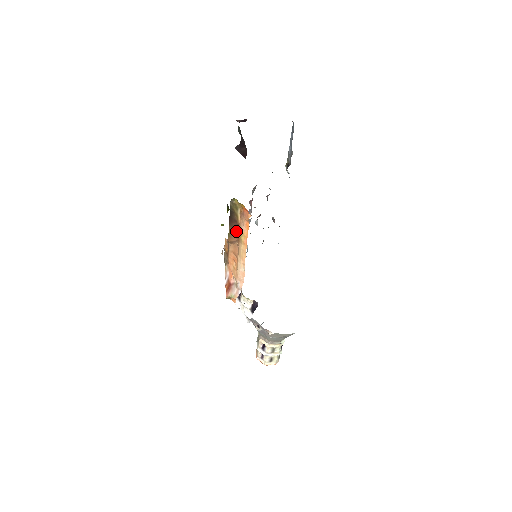
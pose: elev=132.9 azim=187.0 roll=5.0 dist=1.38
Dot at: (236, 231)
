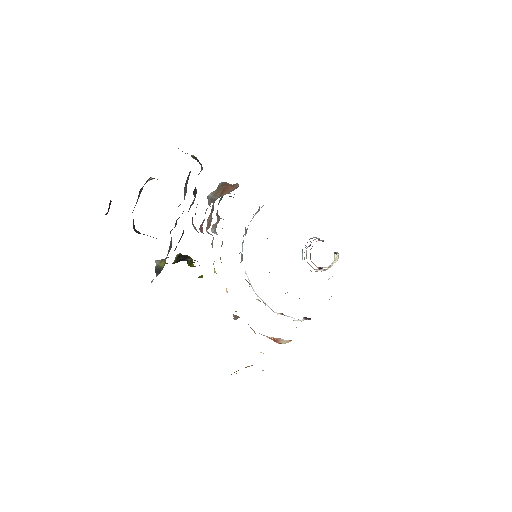
Dot at: occluded
